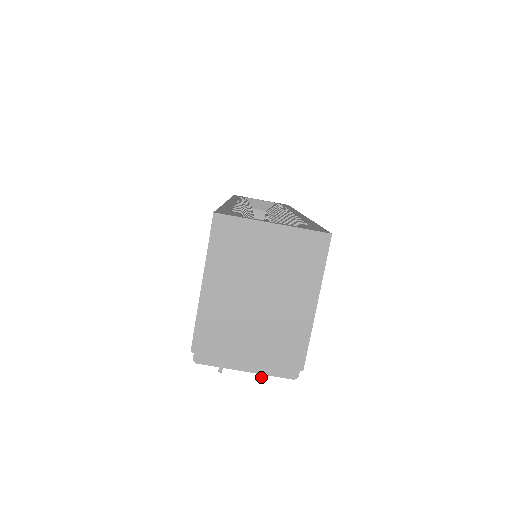
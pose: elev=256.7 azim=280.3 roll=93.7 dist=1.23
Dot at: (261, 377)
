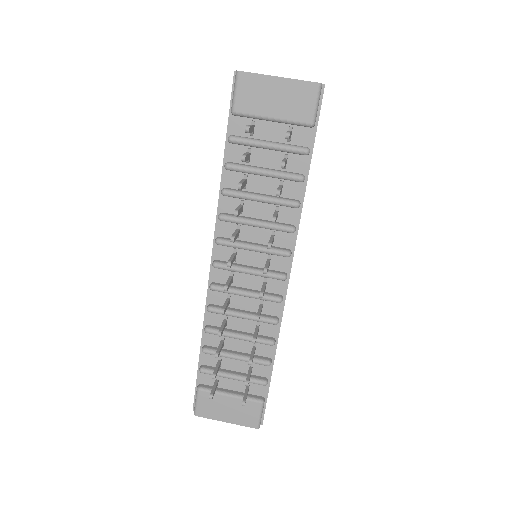
Dot at: (287, 132)
